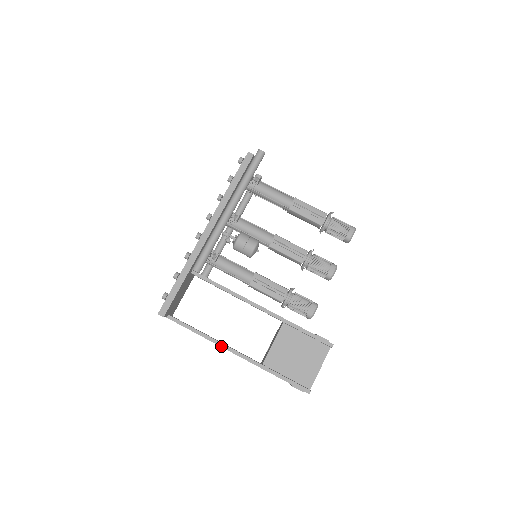
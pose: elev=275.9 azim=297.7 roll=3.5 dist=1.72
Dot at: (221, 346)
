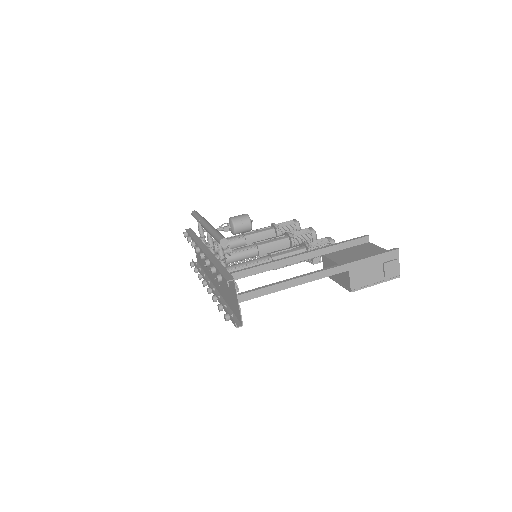
Dot at: (303, 276)
